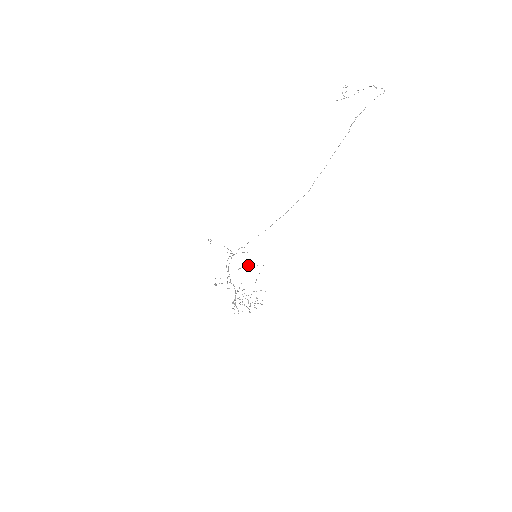
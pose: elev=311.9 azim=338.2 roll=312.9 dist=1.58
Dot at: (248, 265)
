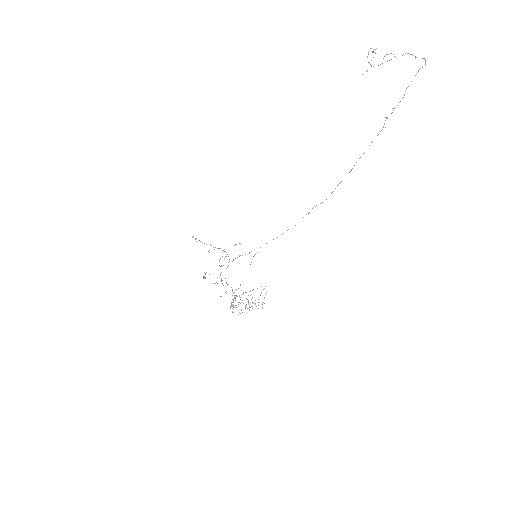
Dot at: occluded
